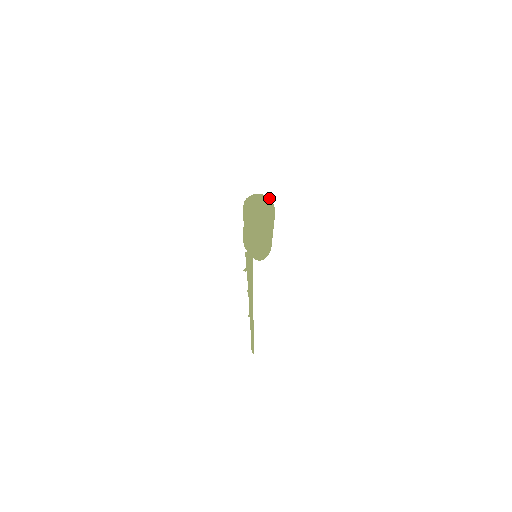
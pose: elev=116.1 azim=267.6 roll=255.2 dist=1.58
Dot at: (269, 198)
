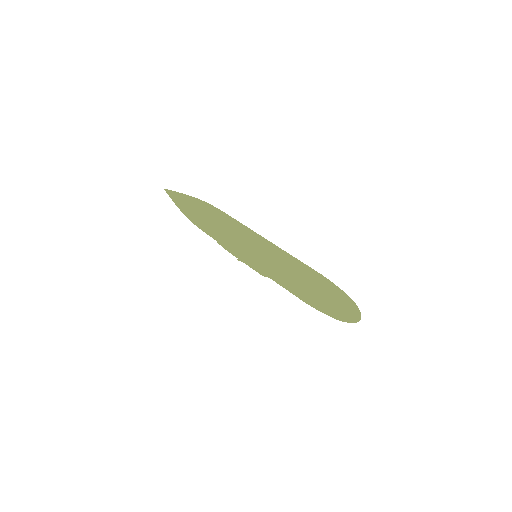
Dot at: (356, 306)
